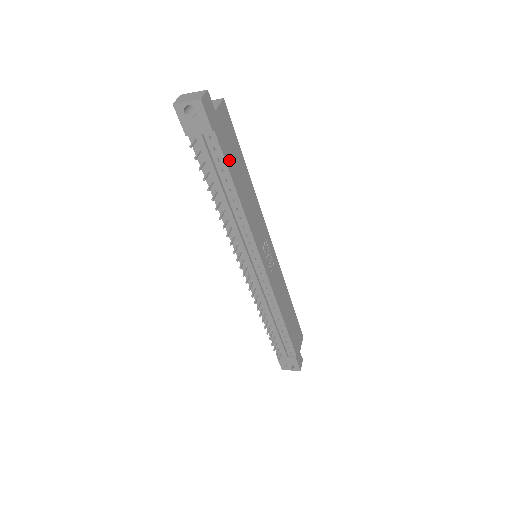
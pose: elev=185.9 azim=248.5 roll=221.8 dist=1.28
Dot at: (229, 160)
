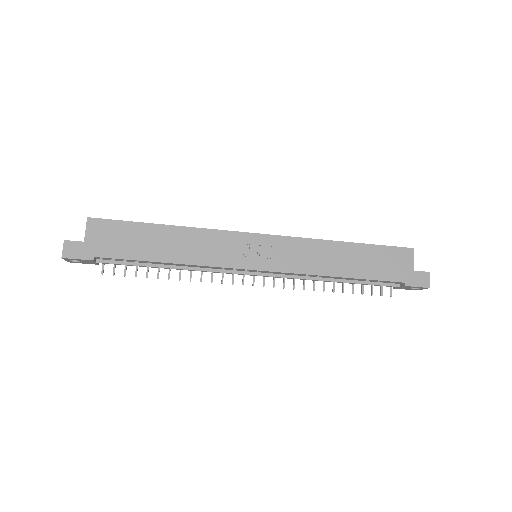
Dot at: (131, 252)
